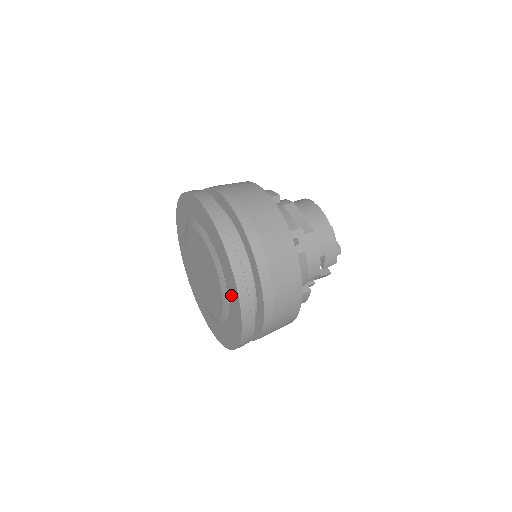
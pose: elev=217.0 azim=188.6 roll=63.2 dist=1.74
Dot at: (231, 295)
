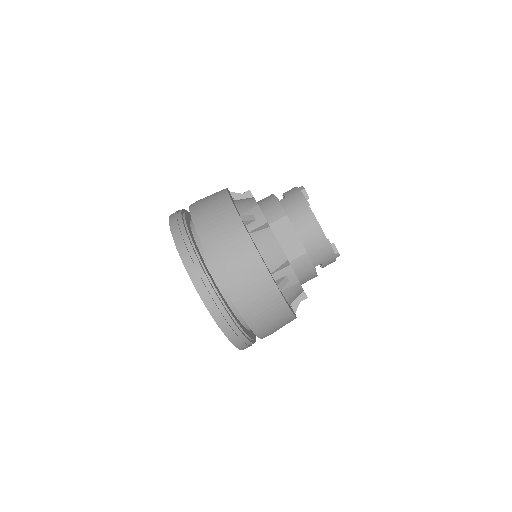
Dot at: occluded
